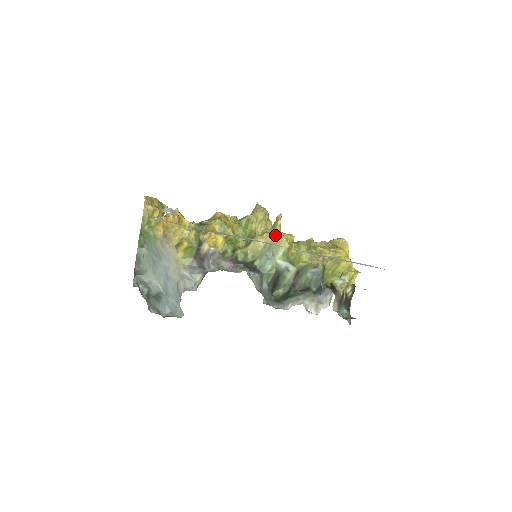
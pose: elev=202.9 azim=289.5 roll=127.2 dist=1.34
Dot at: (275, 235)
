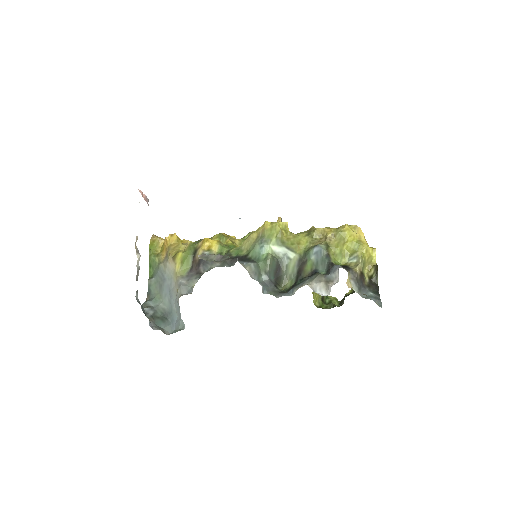
Dot at: (265, 223)
